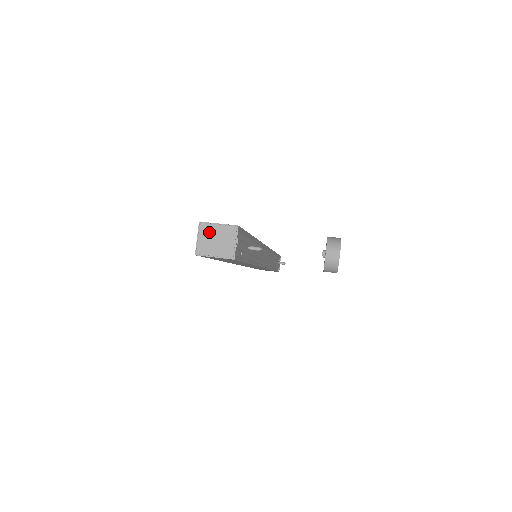
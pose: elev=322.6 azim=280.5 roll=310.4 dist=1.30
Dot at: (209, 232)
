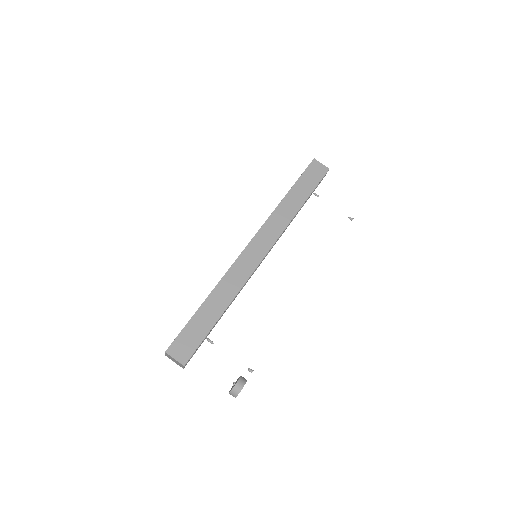
Dot at: (170, 357)
